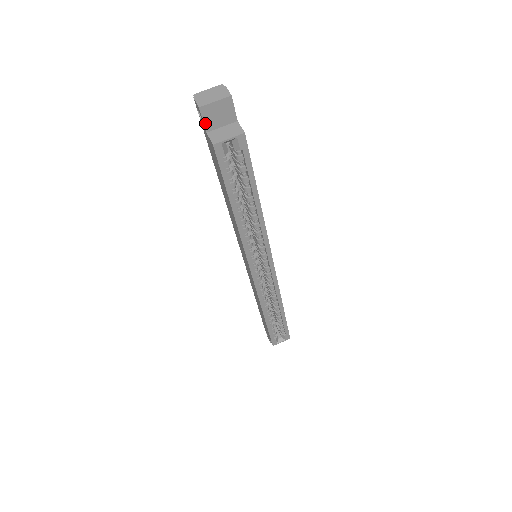
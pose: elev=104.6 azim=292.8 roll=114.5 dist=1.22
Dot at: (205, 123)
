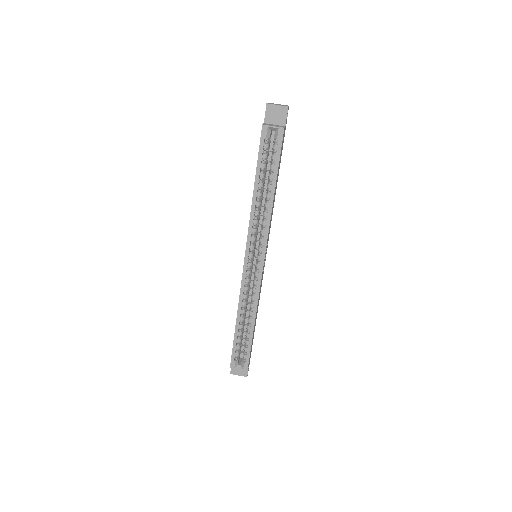
Dot at: (266, 116)
